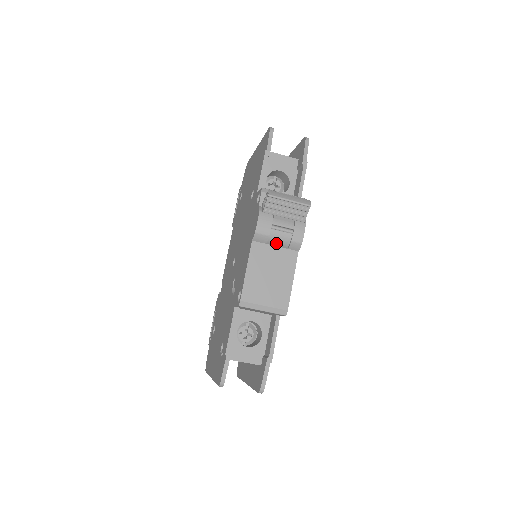
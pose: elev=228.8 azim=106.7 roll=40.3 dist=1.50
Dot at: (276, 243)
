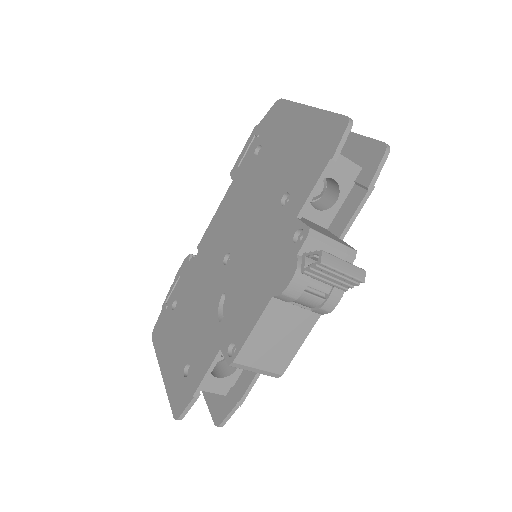
Dot at: (300, 302)
